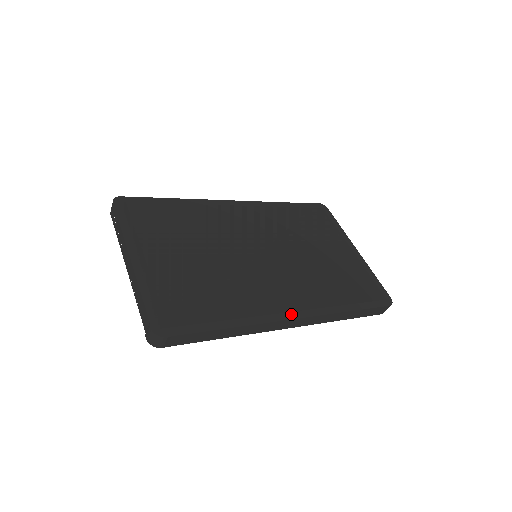
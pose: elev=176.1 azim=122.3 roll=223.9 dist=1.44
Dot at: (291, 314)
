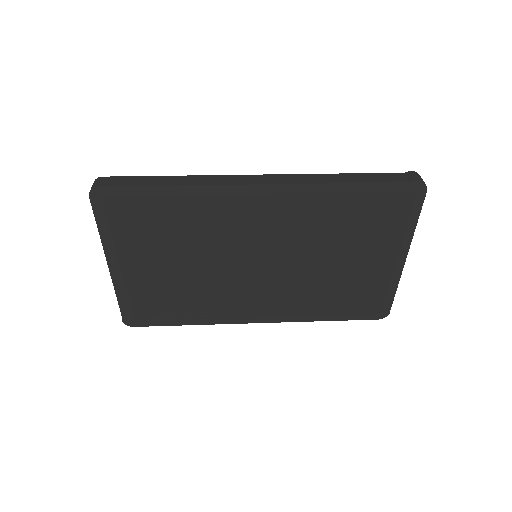
Dot at: (255, 320)
